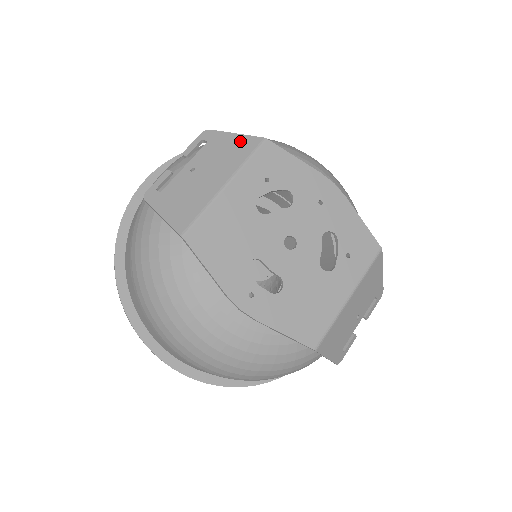
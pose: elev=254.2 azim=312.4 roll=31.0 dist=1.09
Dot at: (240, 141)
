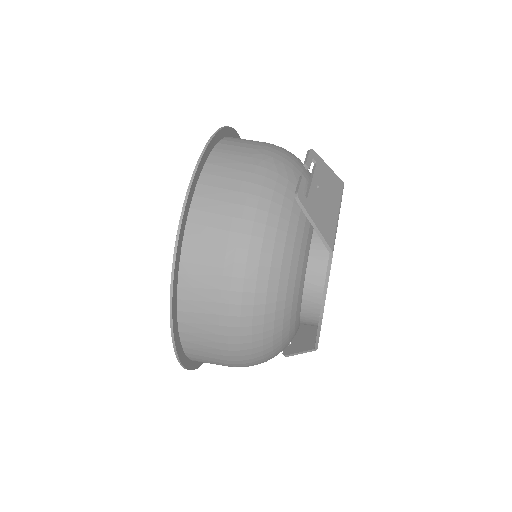
Dot at: (334, 176)
